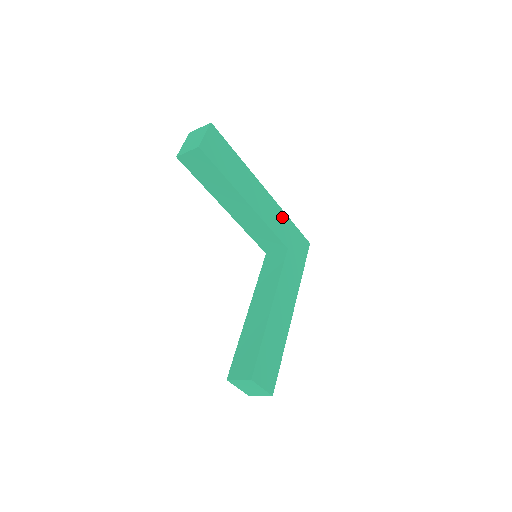
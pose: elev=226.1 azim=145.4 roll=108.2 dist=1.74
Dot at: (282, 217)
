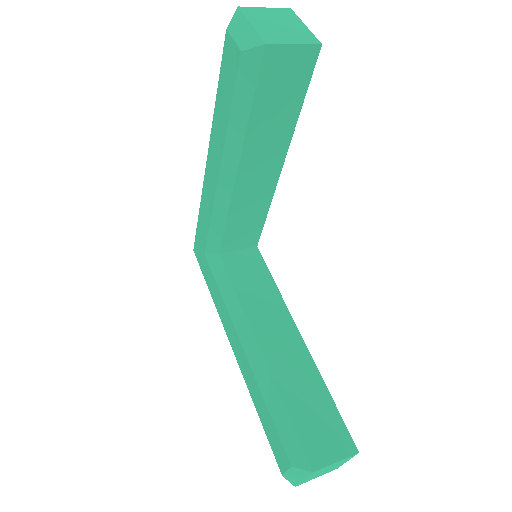
Dot at: occluded
